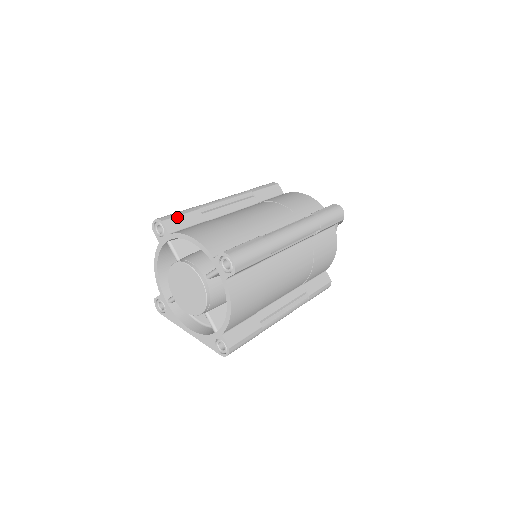
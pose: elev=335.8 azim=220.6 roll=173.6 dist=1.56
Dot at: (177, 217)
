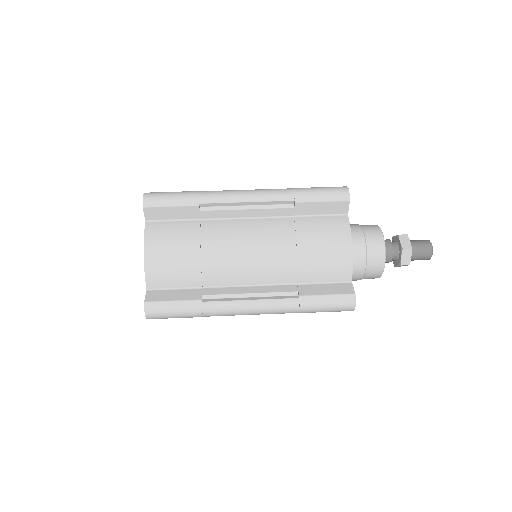
Dot at: (164, 207)
